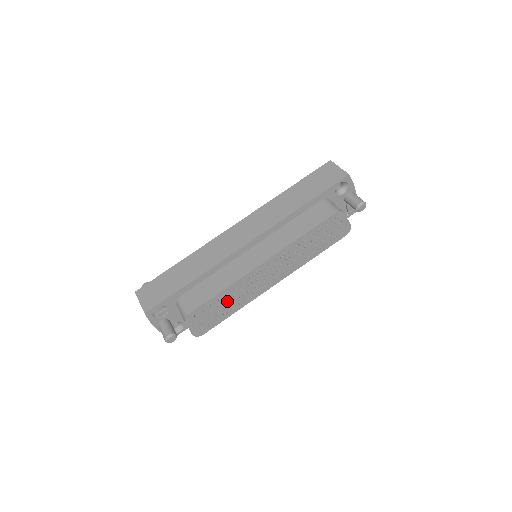
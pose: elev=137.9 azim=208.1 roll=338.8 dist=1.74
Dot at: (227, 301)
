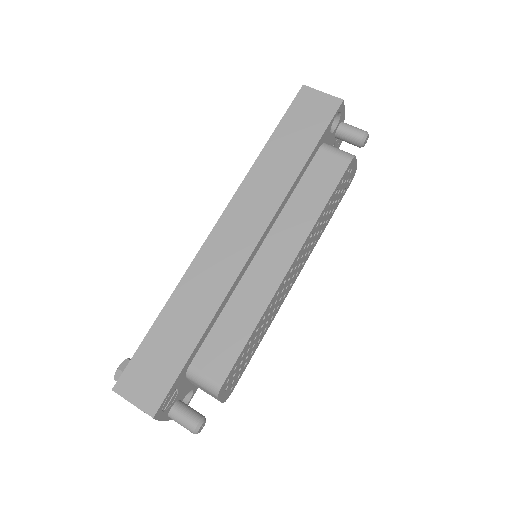
Dot at: (255, 338)
